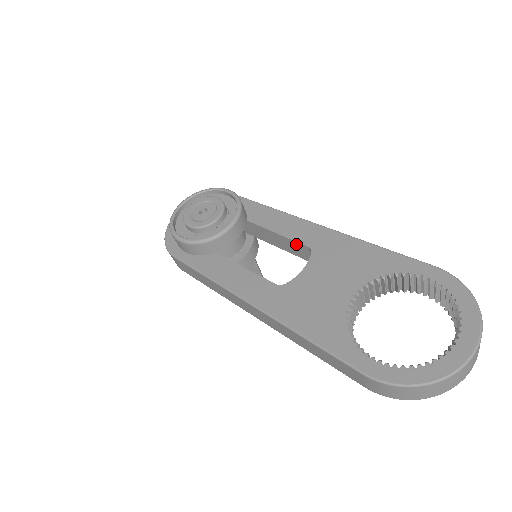
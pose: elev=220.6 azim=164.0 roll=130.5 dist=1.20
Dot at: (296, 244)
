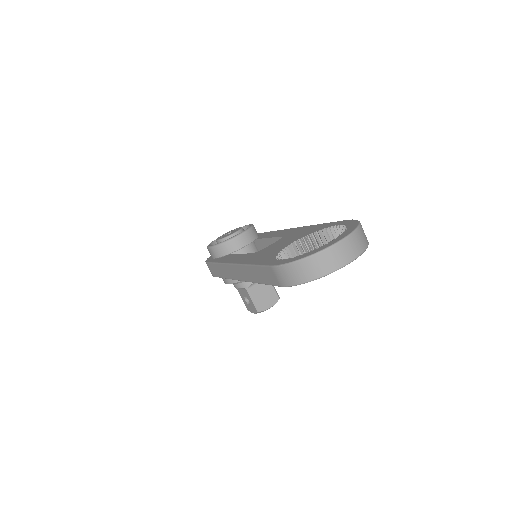
Dot at: occluded
